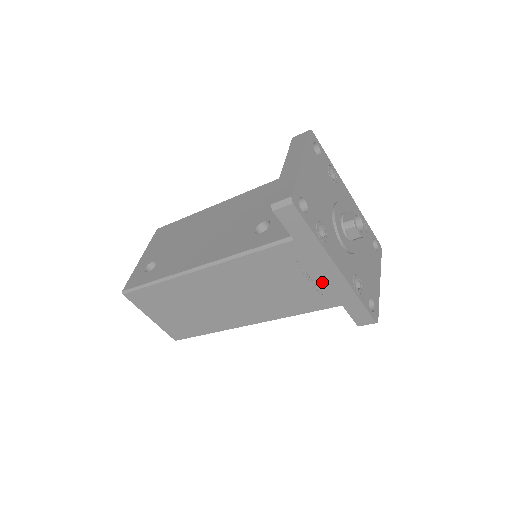
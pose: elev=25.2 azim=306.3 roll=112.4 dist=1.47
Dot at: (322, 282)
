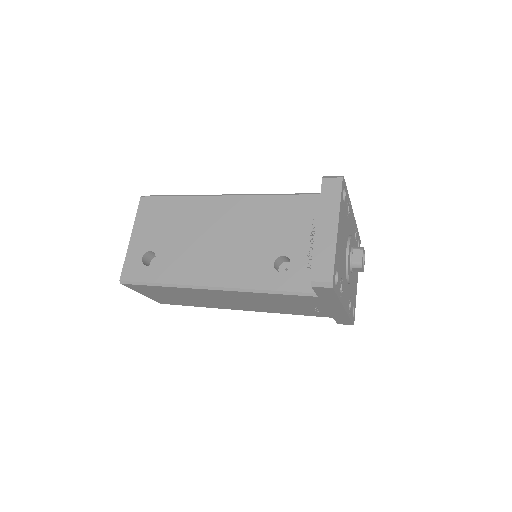
Dot at: (325, 310)
